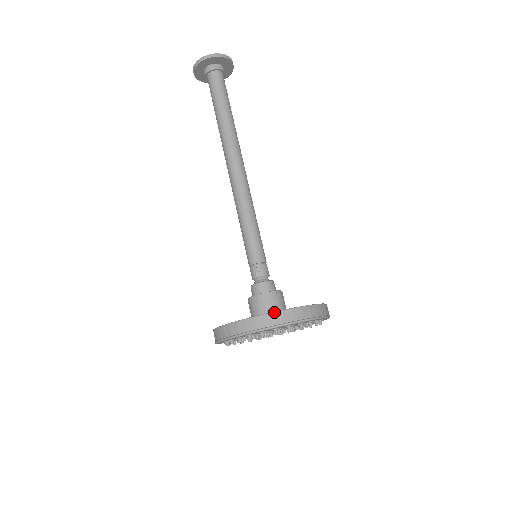
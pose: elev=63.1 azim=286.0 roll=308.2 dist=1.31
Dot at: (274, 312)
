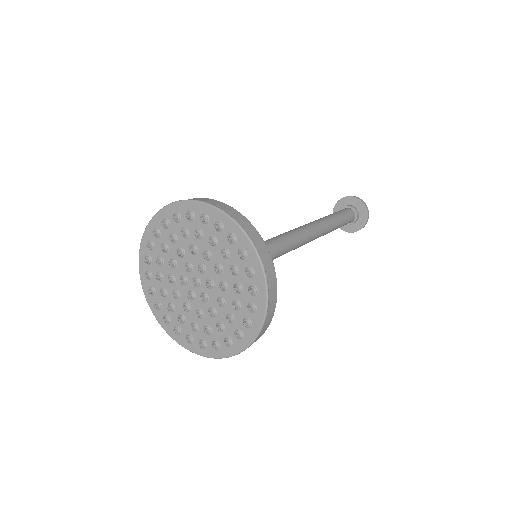
Dot at: occluded
